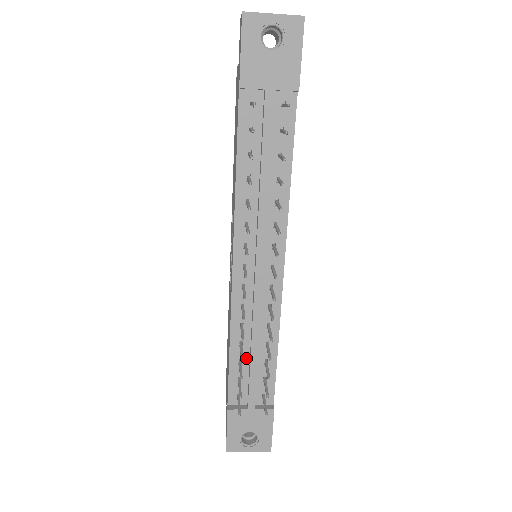
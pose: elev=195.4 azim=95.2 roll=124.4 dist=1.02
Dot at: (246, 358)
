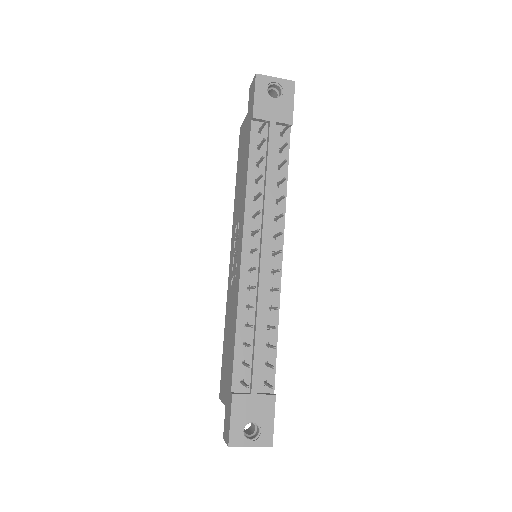
Dot at: (250, 340)
